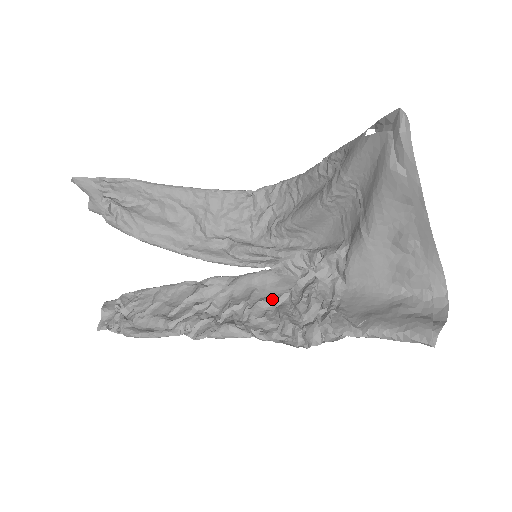
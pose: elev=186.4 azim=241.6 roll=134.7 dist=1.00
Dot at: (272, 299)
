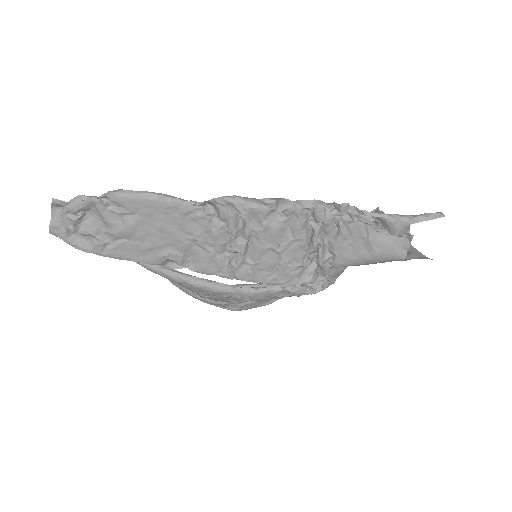
Dot at: (279, 246)
